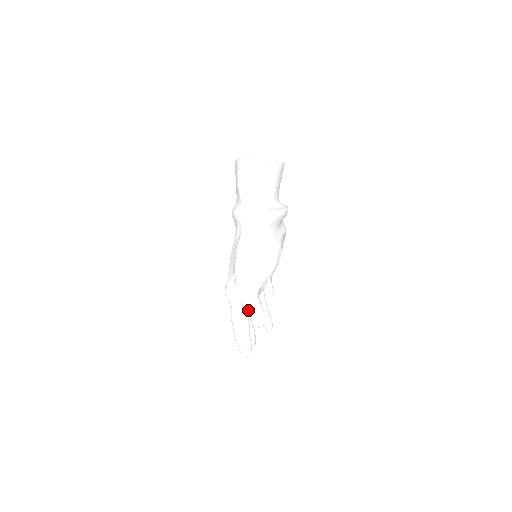
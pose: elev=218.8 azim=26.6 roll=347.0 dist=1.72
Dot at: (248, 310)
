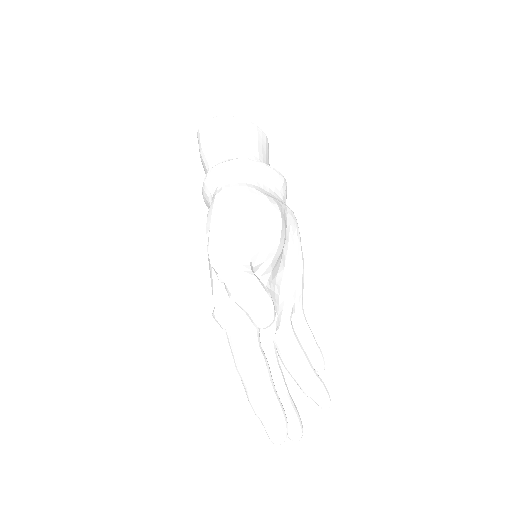
Dot at: (236, 291)
